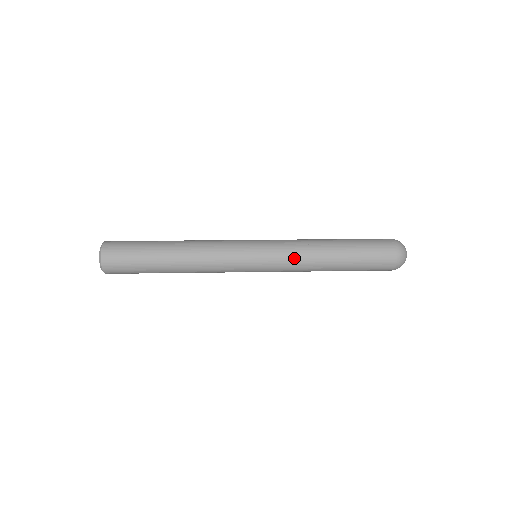
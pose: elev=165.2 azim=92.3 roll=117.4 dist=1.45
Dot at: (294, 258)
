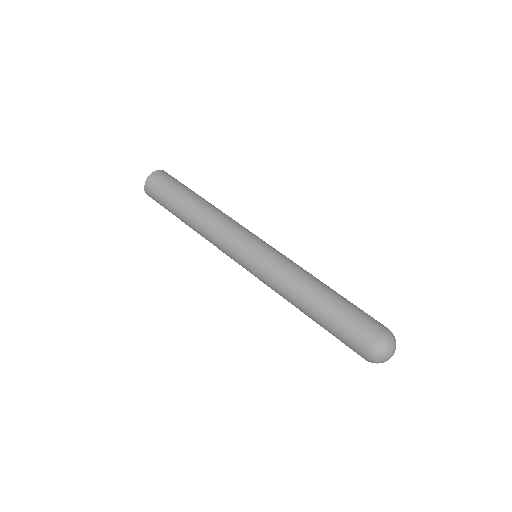
Dot at: occluded
